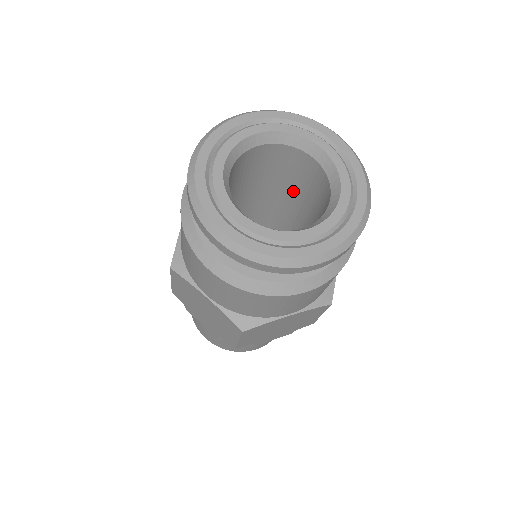
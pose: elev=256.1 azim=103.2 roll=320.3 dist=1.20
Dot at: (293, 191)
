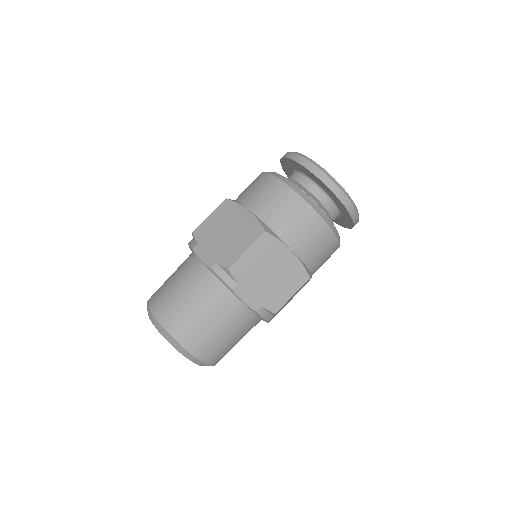
Dot at: occluded
